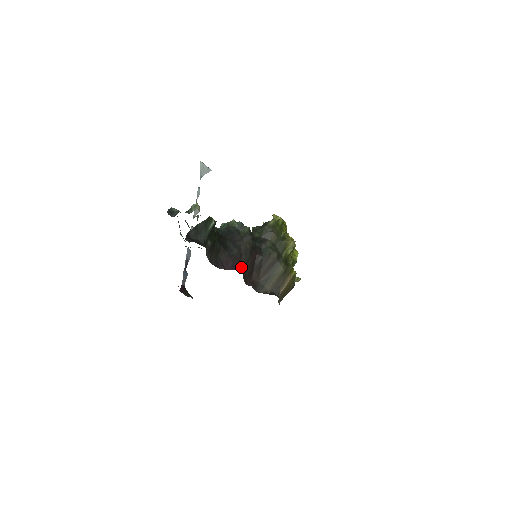
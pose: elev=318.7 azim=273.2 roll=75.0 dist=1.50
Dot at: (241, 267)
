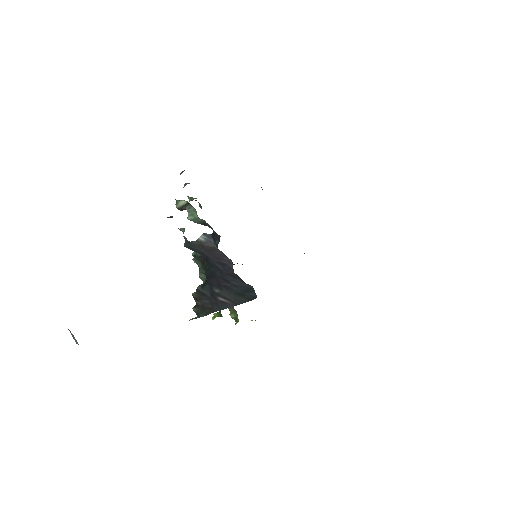
Dot at: occluded
